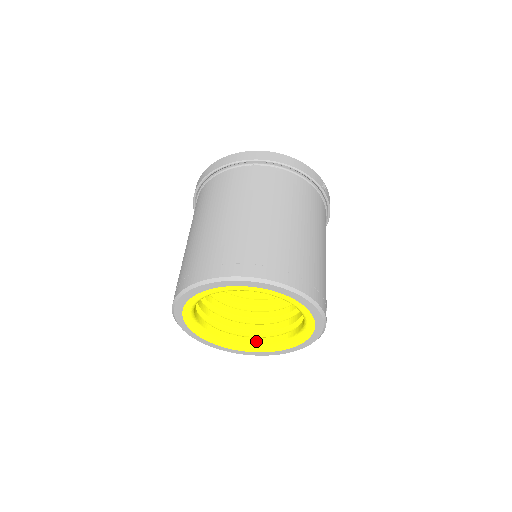
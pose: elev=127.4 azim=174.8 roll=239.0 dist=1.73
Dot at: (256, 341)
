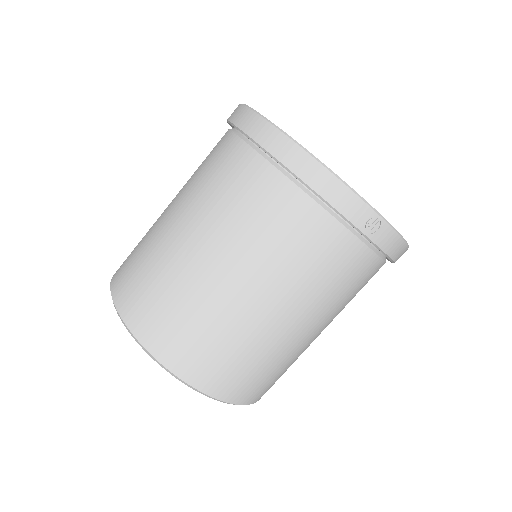
Dot at: occluded
